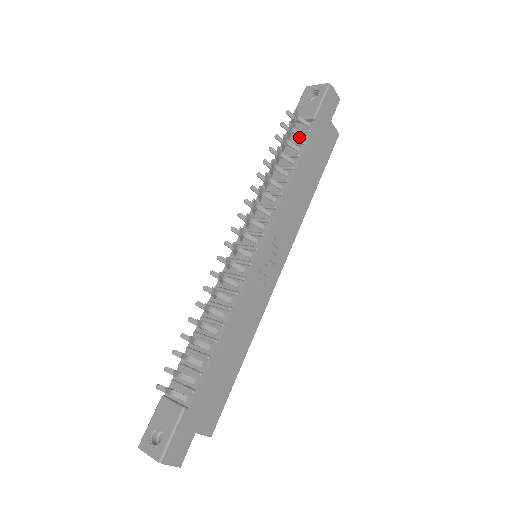
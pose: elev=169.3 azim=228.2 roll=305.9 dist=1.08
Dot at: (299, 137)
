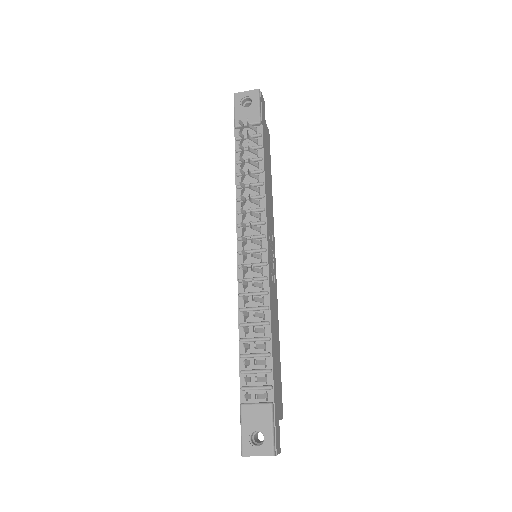
Dot at: (251, 142)
